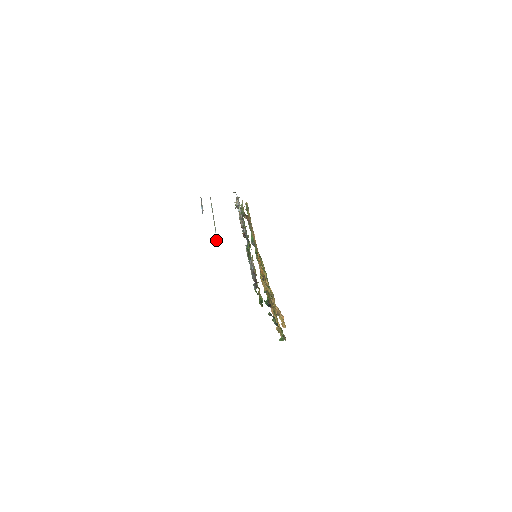
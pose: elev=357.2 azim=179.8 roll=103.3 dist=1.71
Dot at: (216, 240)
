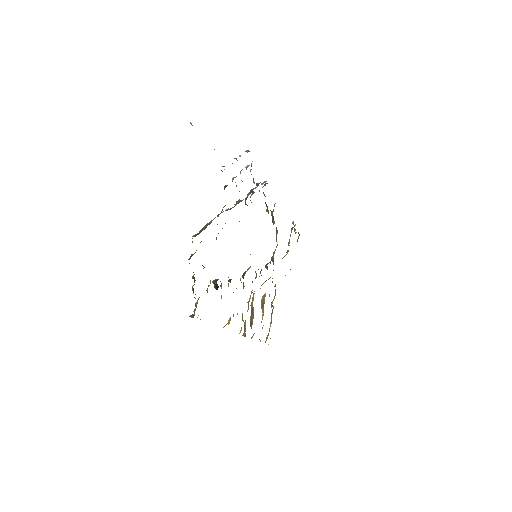
Dot at: occluded
